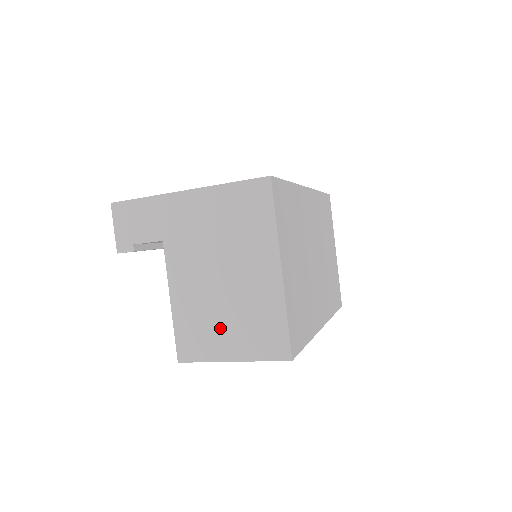
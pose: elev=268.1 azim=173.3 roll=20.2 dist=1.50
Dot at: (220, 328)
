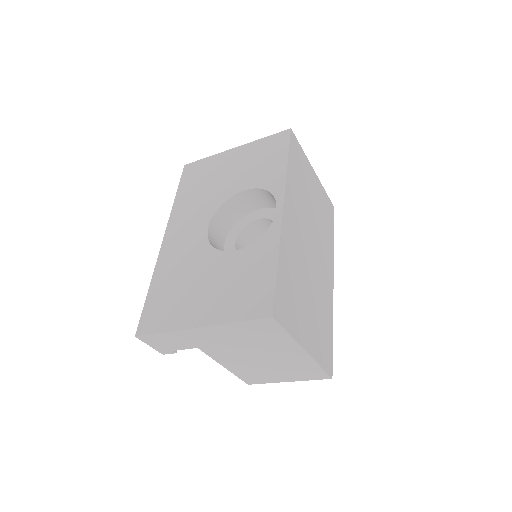
Dot at: (271, 373)
